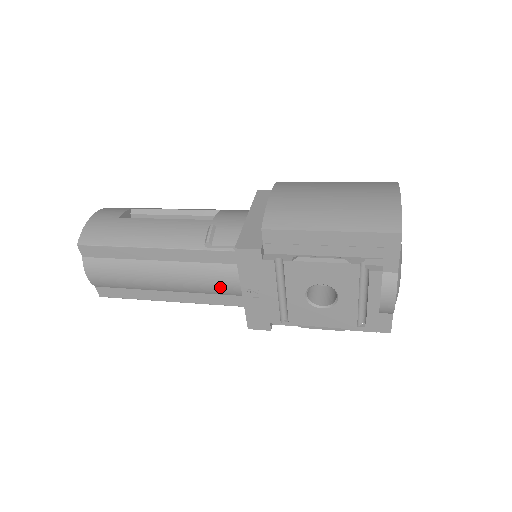
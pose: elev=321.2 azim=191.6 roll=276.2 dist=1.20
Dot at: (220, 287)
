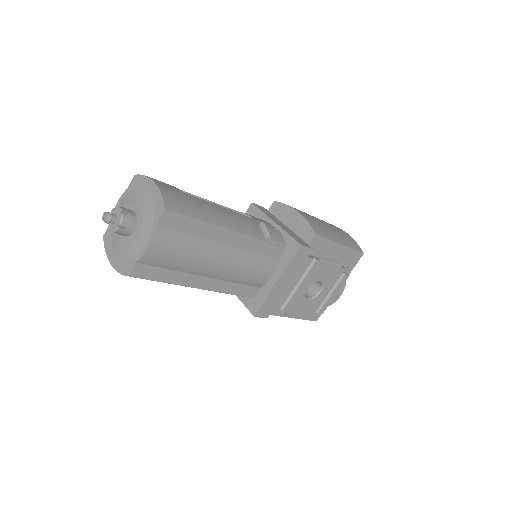
Dot at: (255, 277)
